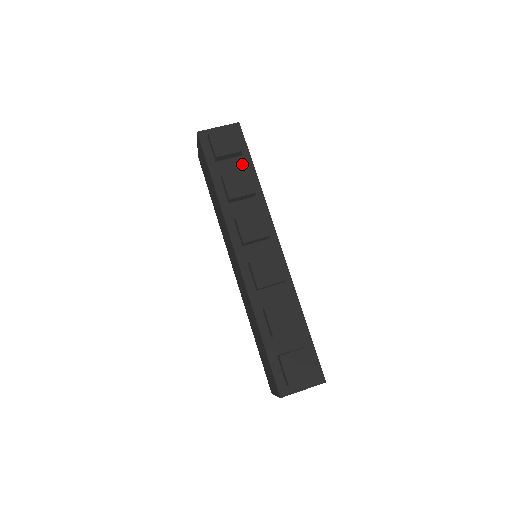
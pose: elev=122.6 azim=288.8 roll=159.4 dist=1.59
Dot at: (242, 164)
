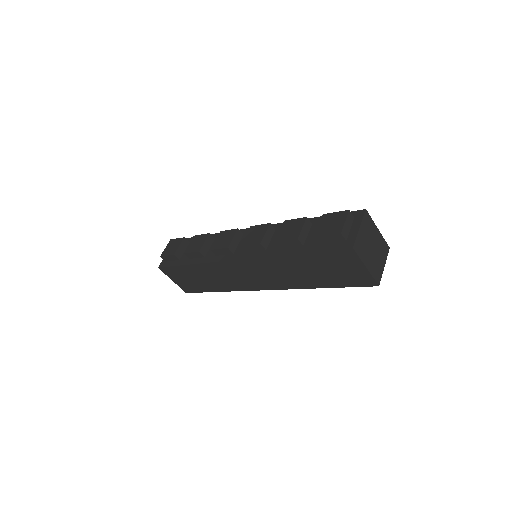
Dot at: occluded
